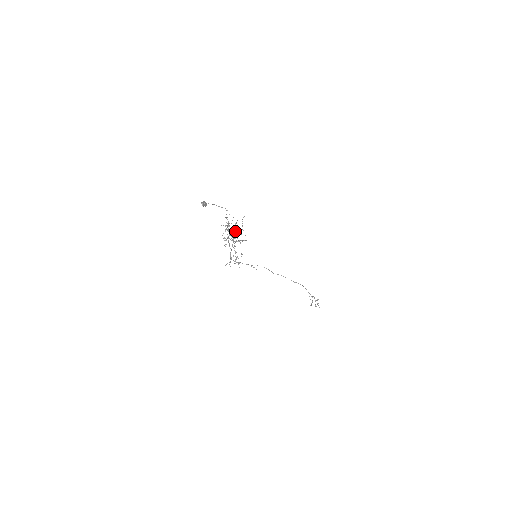
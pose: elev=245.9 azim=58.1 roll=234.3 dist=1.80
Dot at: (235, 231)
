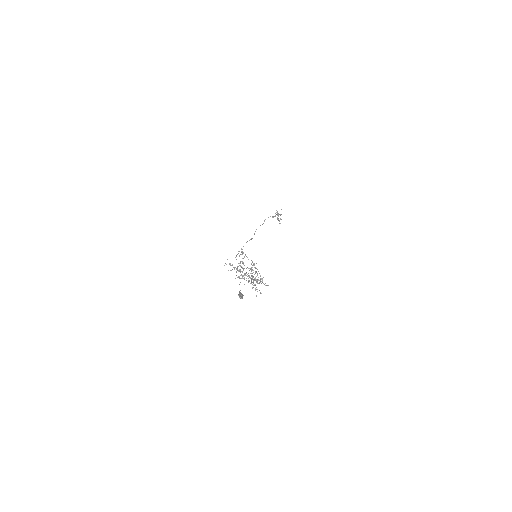
Dot at: occluded
